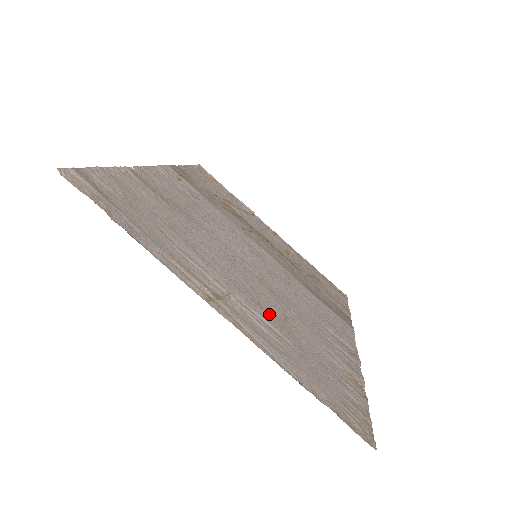
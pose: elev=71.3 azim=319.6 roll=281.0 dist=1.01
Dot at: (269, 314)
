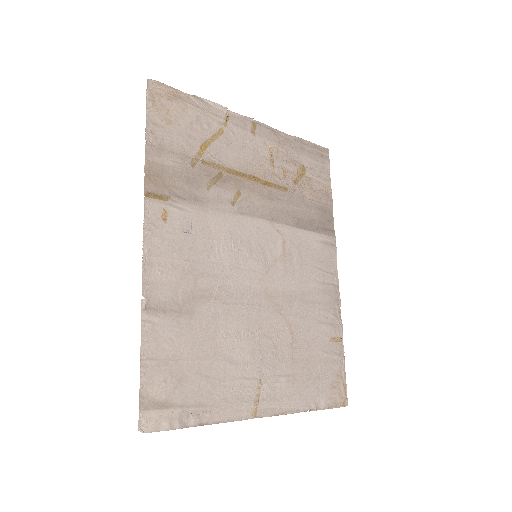
Dot at: (283, 356)
